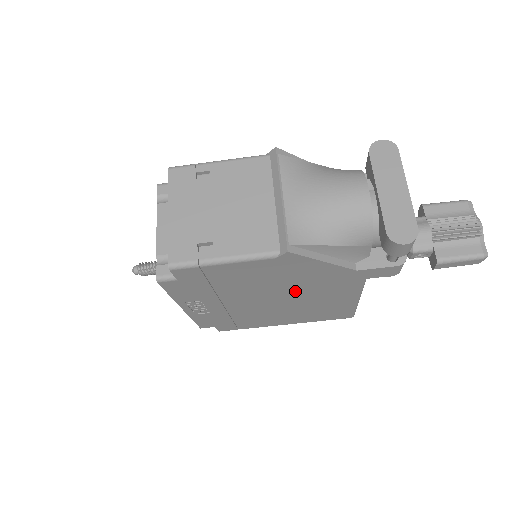
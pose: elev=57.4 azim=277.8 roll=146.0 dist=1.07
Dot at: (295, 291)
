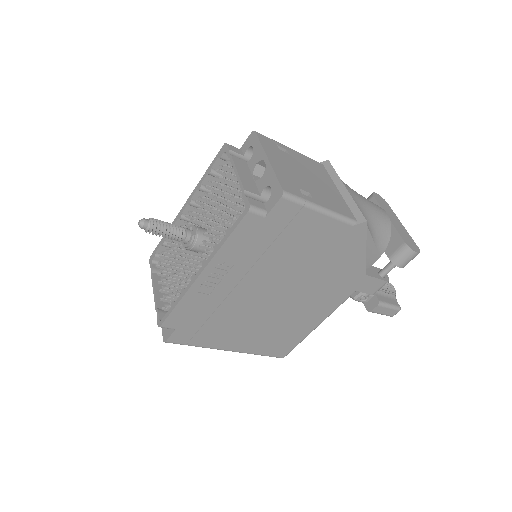
Dot at: (305, 287)
